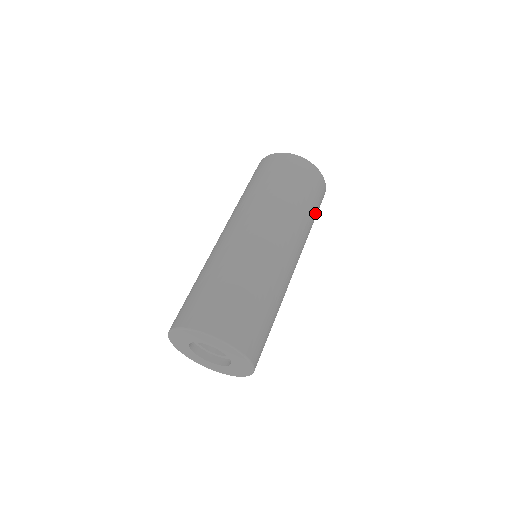
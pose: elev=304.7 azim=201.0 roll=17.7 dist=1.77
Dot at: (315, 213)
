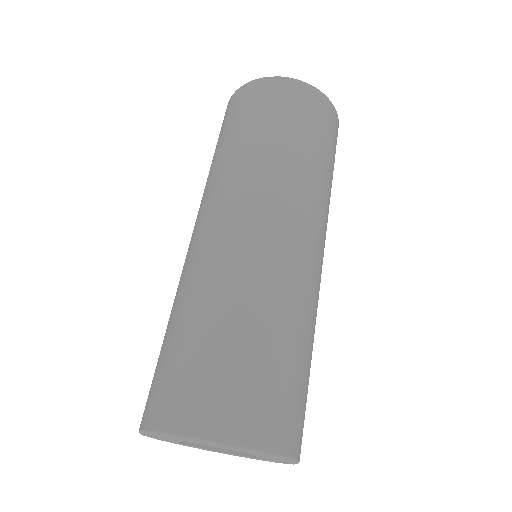
Dot at: occluded
